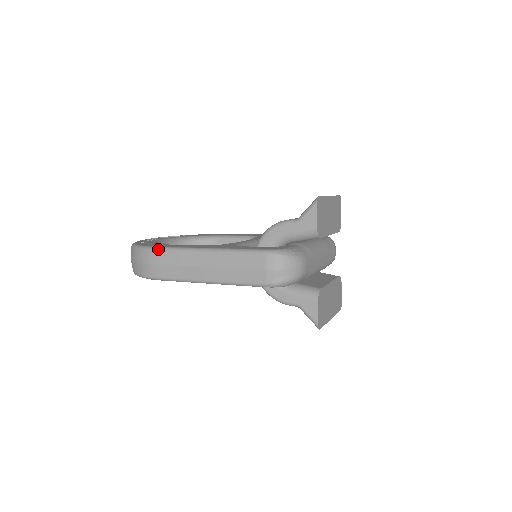
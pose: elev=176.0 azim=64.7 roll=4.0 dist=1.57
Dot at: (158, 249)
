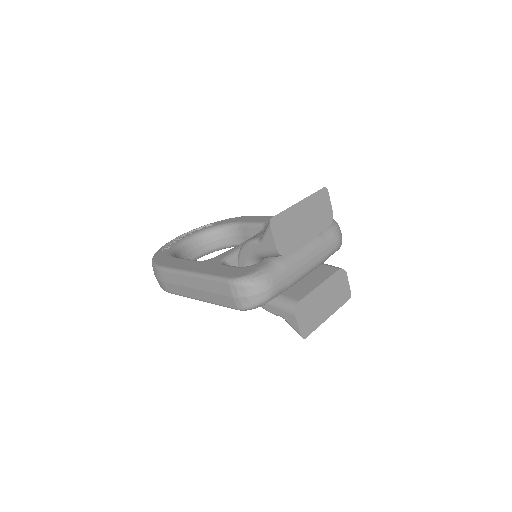
Dot at: (161, 269)
